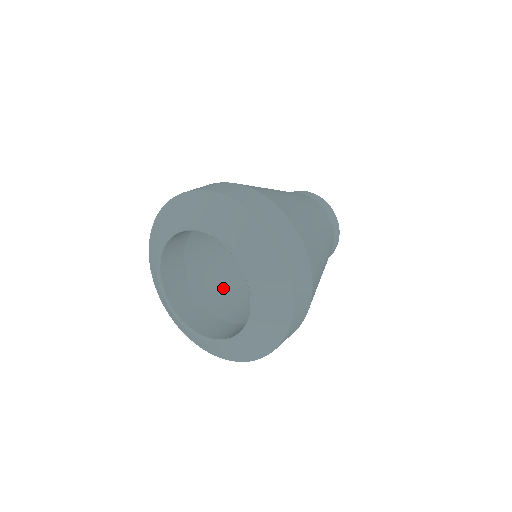
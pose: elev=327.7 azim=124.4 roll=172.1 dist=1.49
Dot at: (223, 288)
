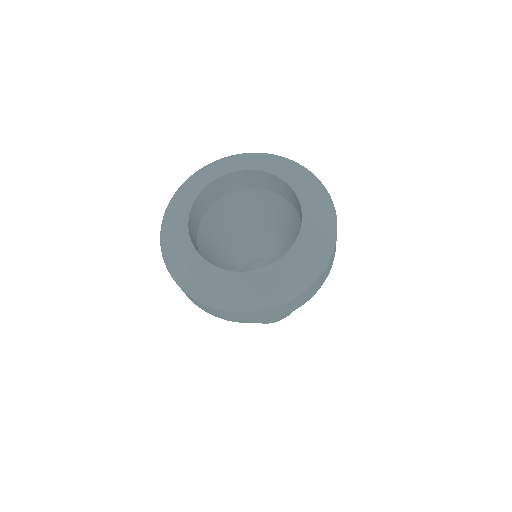
Dot at: occluded
